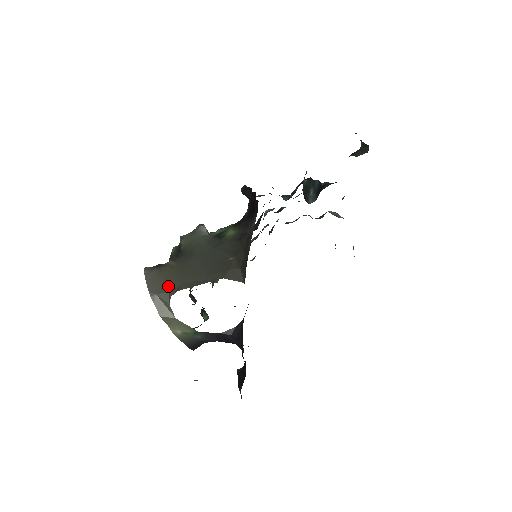
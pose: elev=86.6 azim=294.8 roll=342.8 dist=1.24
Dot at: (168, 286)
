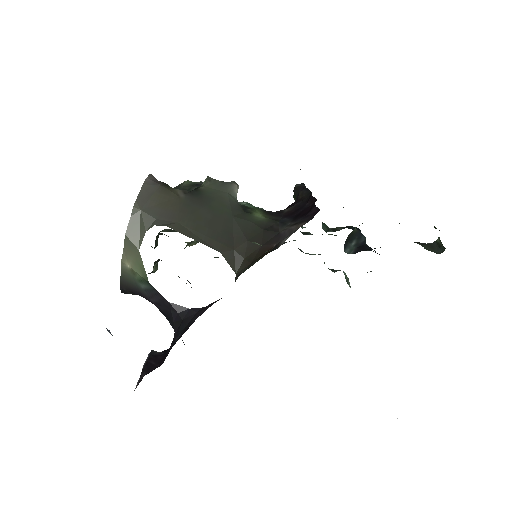
Dot at: (160, 212)
